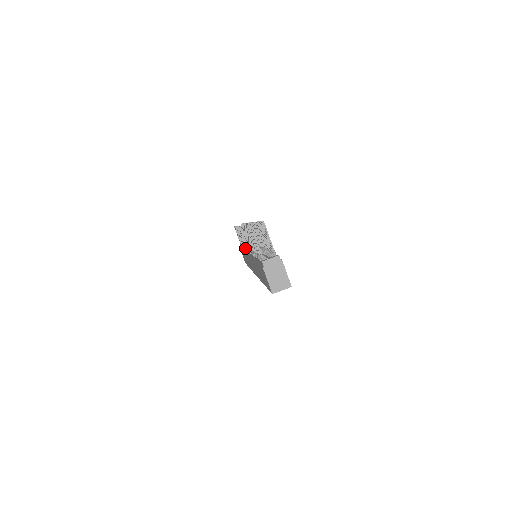
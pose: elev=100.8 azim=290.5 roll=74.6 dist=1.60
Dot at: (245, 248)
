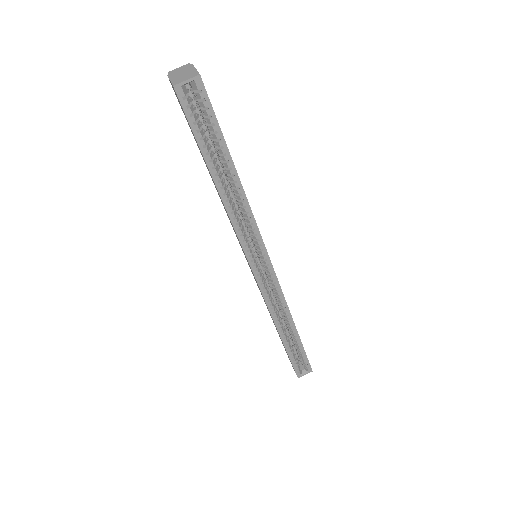
Dot at: occluded
